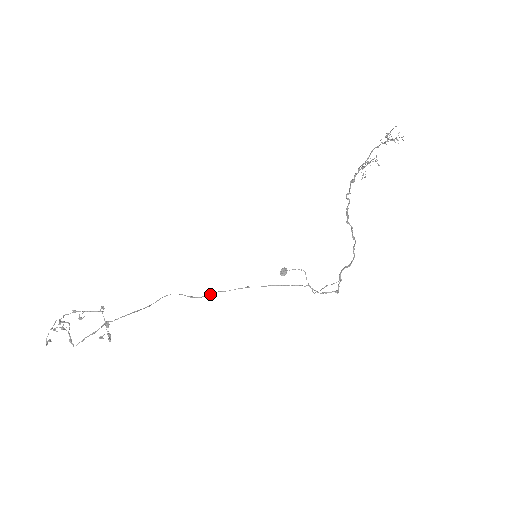
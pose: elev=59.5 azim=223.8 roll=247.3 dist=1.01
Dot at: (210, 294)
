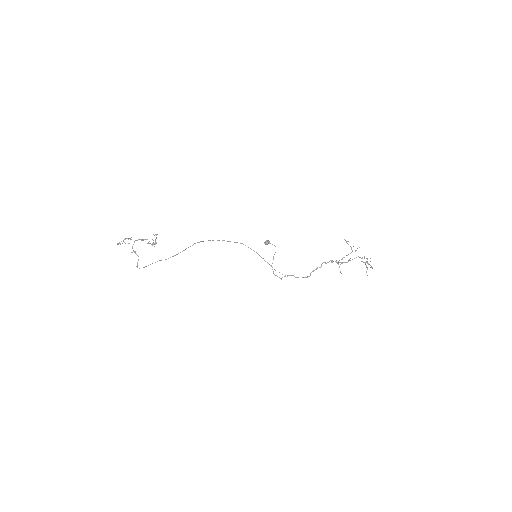
Dot at: occluded
